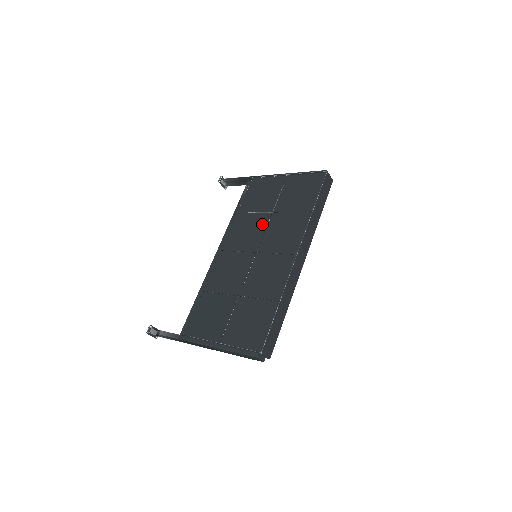
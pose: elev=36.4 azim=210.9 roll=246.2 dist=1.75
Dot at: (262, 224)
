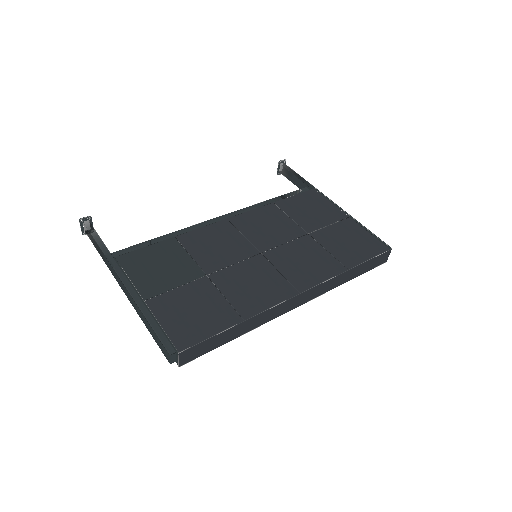
Dot at: (289, 234)
